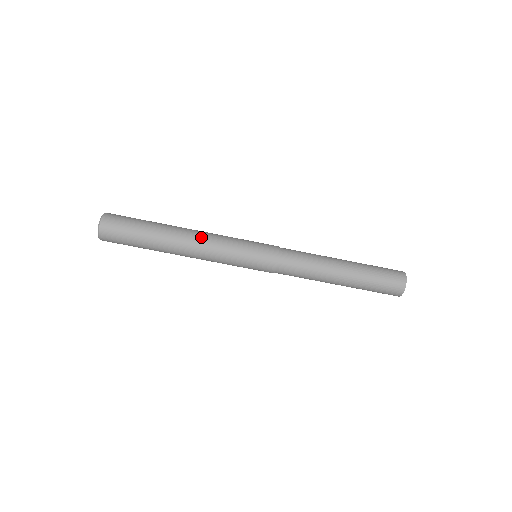
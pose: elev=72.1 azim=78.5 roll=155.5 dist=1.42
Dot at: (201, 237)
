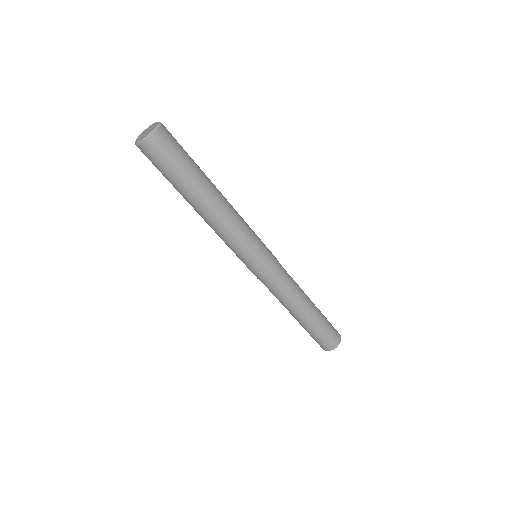
Dot at: (233, 208)
